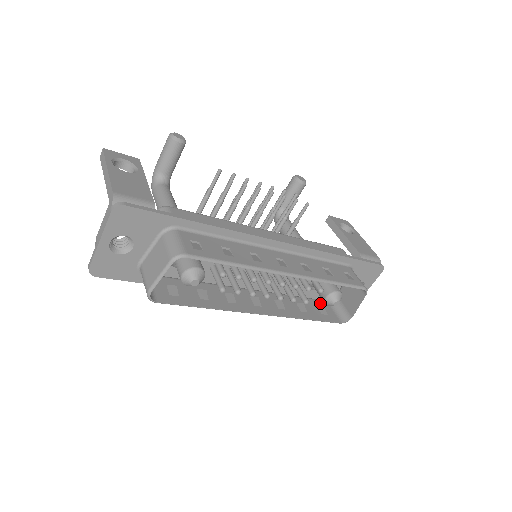
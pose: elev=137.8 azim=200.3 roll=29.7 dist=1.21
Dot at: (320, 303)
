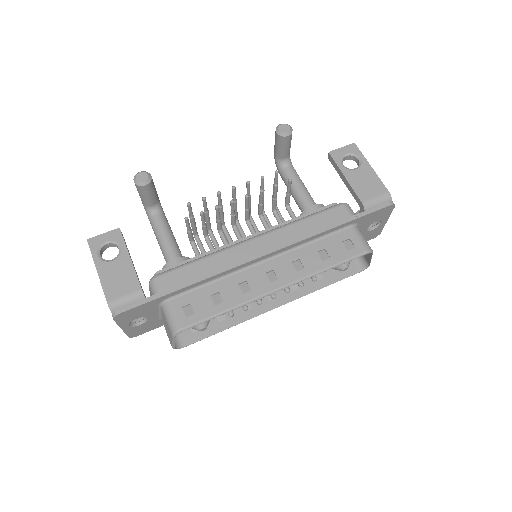
Dot at: occluded
